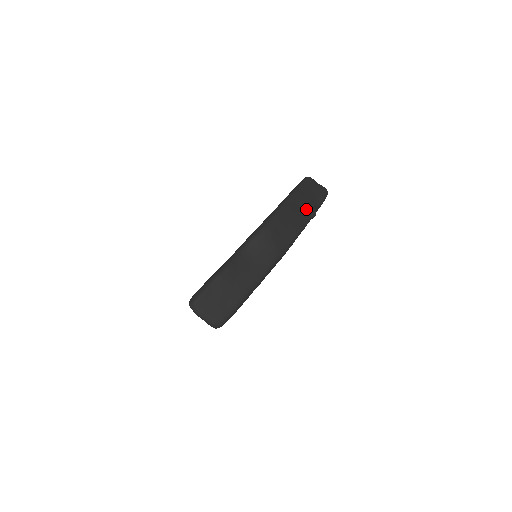
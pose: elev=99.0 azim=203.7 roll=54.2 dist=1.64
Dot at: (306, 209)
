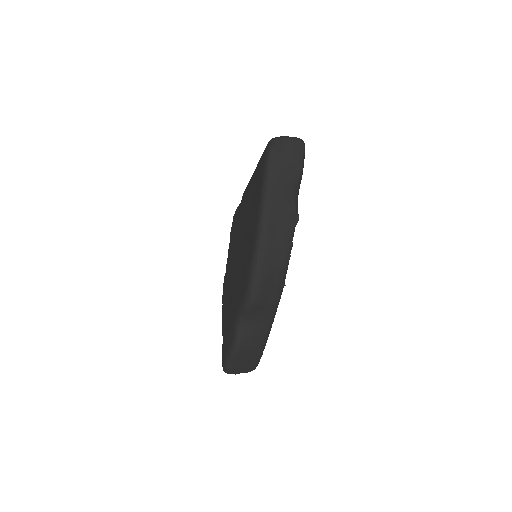
Dot at: (285, 224)
